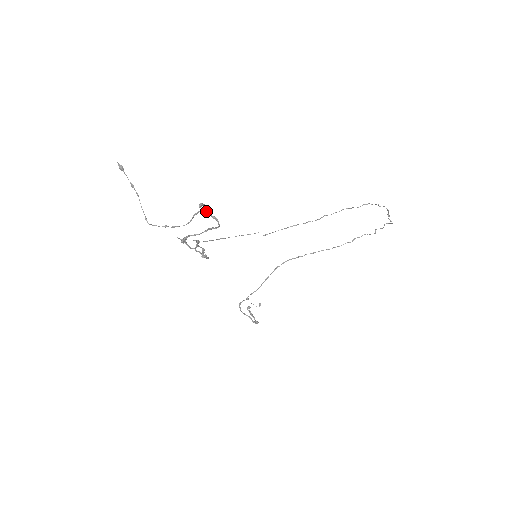
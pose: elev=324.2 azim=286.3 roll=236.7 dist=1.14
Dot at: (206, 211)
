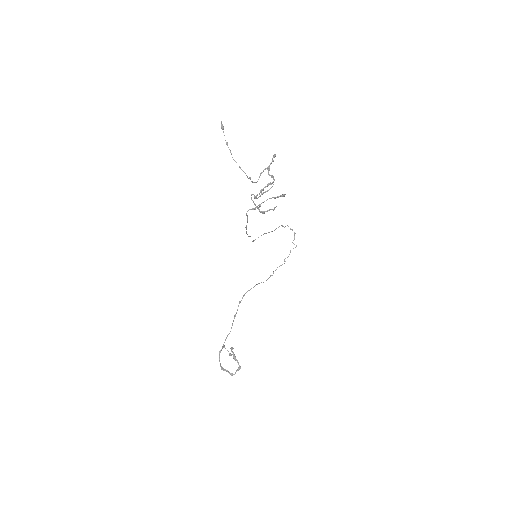
Dot at: (269, 169)
